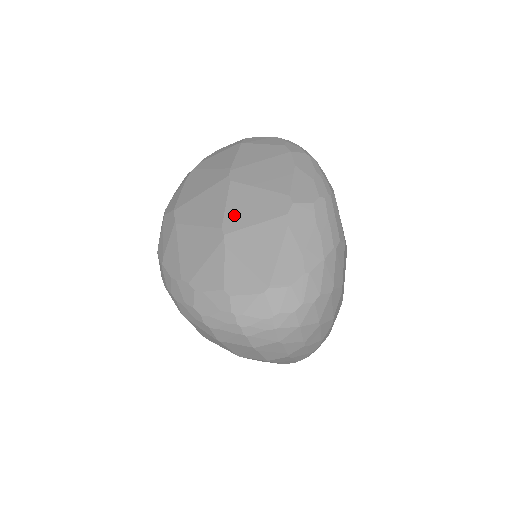
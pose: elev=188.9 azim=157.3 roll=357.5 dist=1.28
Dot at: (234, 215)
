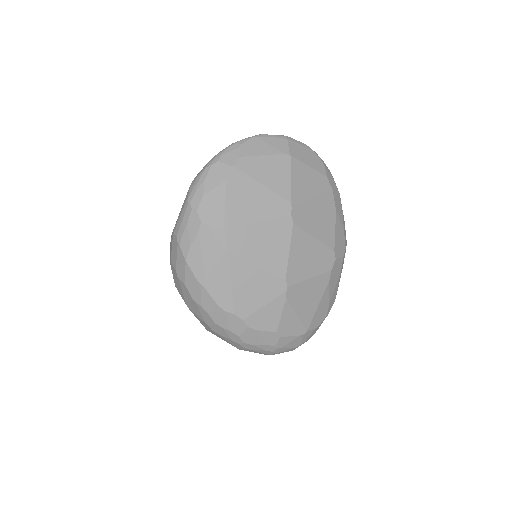
Dot at: (296, 266)
